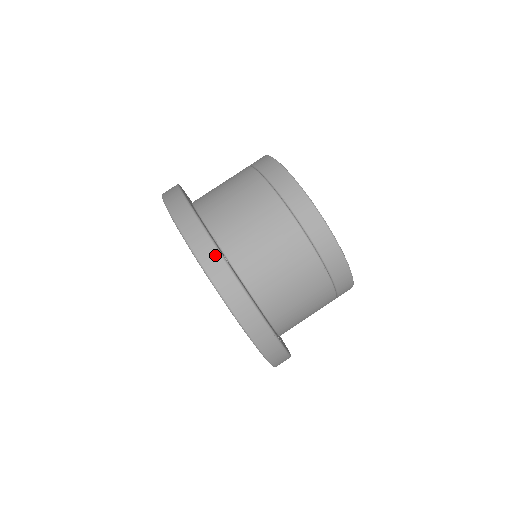
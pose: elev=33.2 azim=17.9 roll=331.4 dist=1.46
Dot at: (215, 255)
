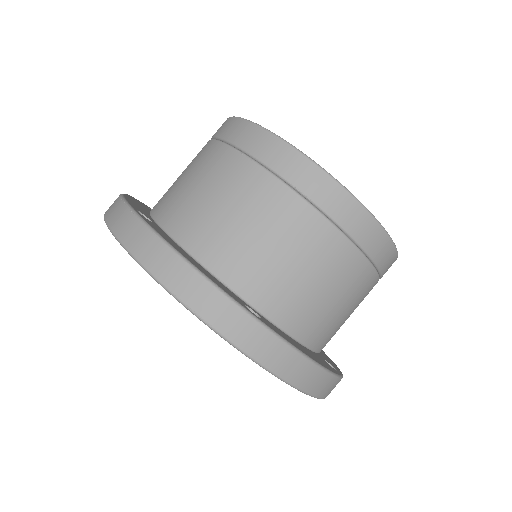
Dot at: (241, 318)
